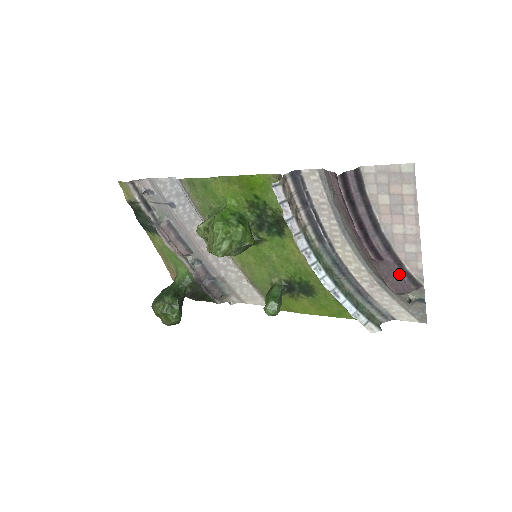
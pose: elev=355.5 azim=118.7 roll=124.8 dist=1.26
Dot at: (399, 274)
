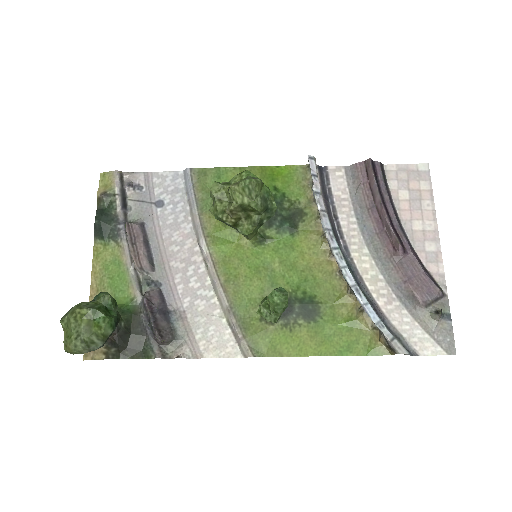
Dot at: (424, 272)
